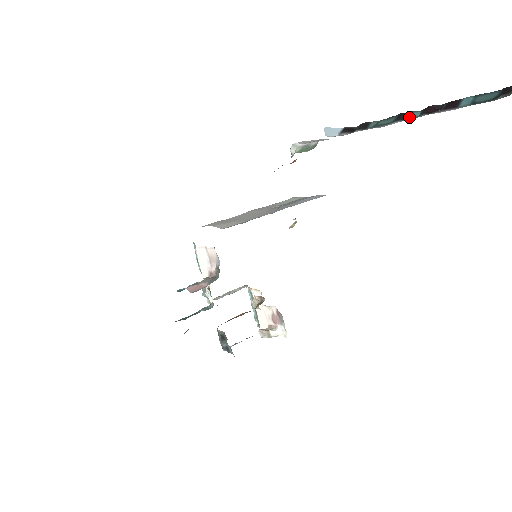
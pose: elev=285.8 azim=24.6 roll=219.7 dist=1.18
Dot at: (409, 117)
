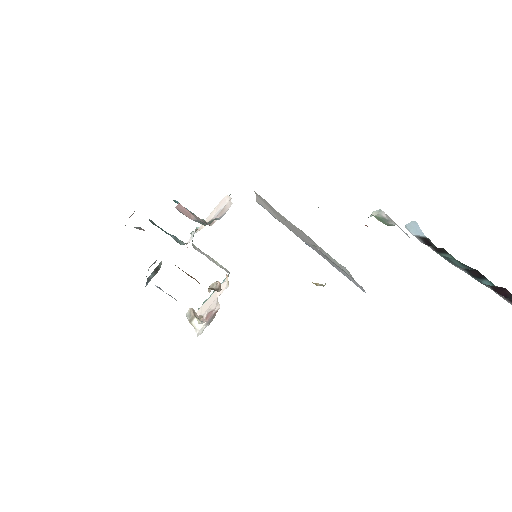
Dot at: (477, 277)
